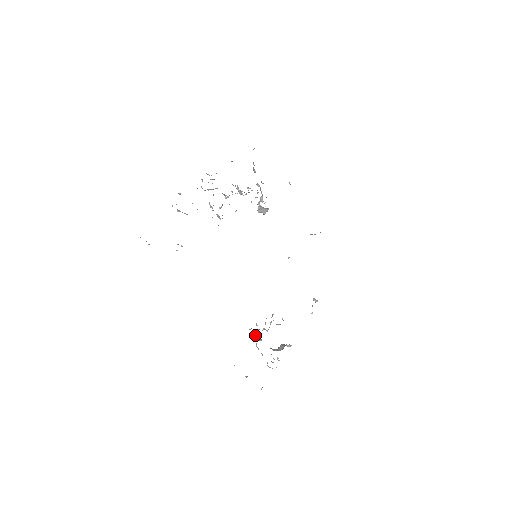
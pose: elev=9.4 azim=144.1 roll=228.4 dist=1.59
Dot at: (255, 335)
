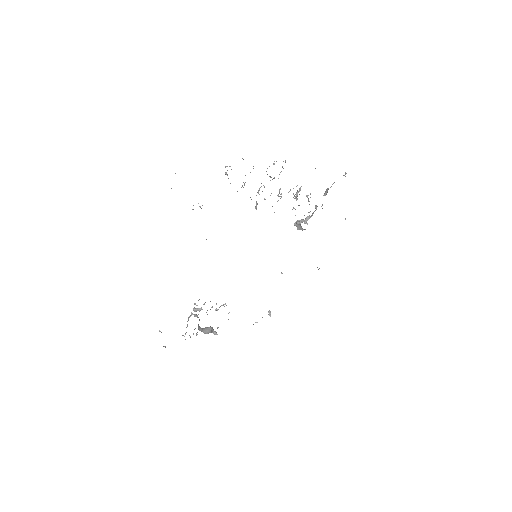
Dot at: (195, 310)
